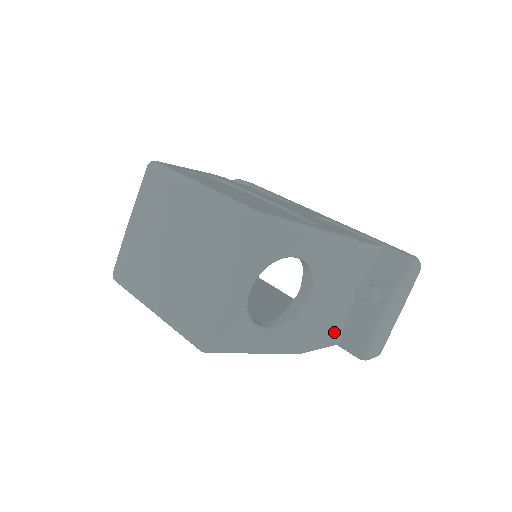
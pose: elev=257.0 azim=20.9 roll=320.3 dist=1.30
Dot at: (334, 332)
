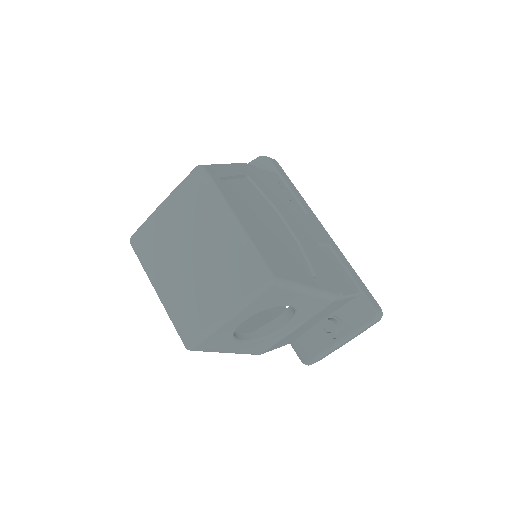
Dot at: (291, 340)
